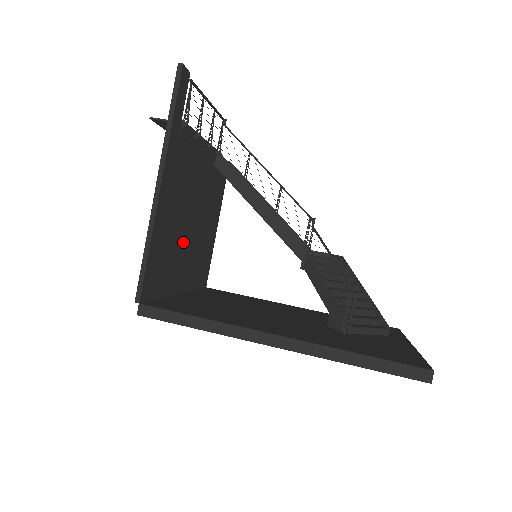
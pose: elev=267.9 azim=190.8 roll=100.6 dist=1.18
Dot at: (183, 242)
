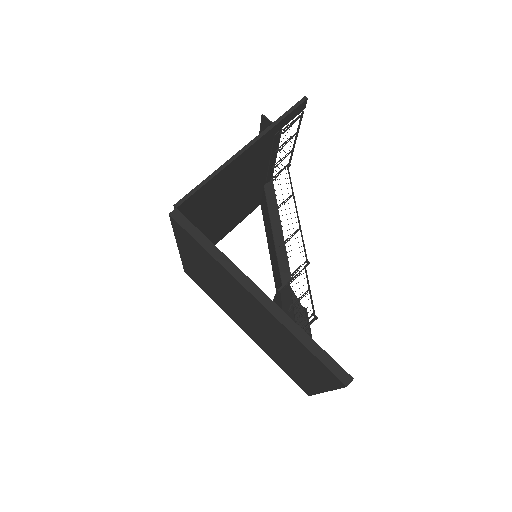
Dot at: (216, 209)
